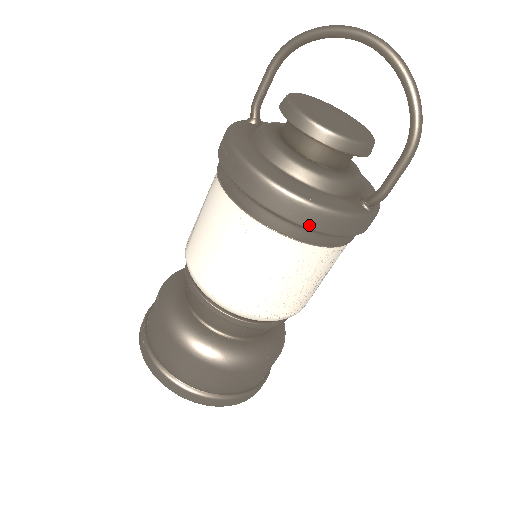
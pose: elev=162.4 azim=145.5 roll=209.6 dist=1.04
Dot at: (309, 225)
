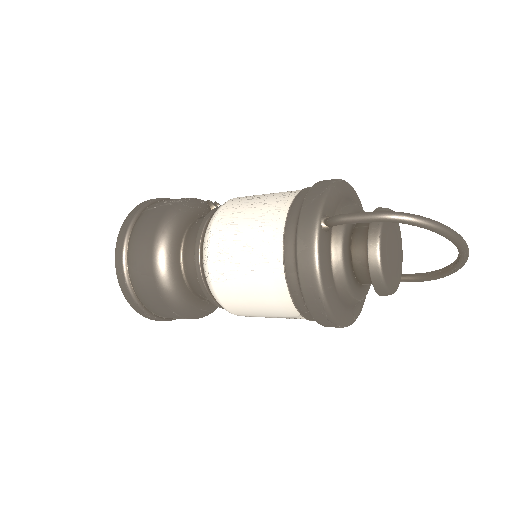
Dot at: occluded
